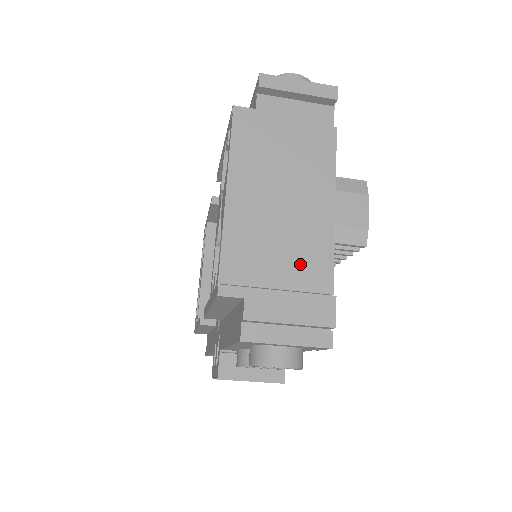
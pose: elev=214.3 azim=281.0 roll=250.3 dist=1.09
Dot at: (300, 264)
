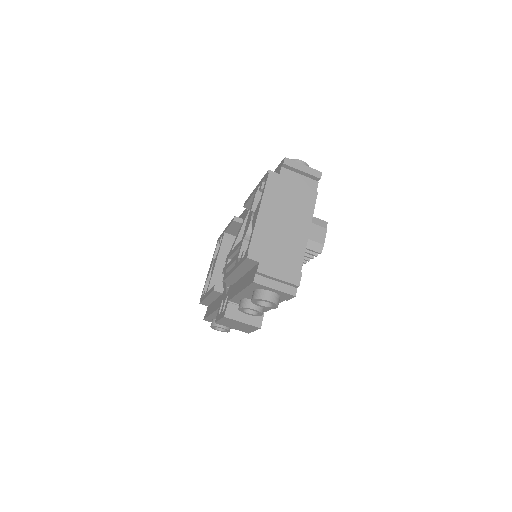
Dot at: (288, 254)
